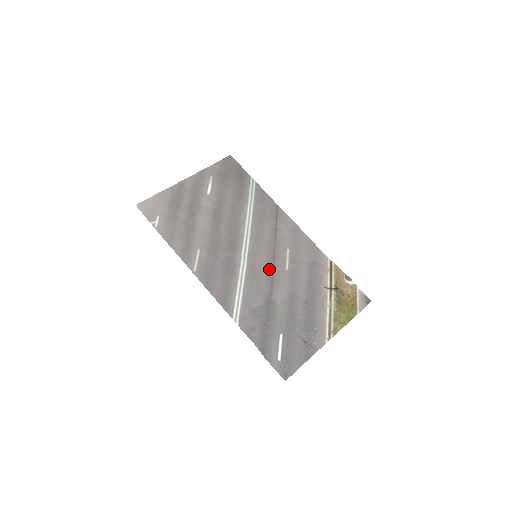
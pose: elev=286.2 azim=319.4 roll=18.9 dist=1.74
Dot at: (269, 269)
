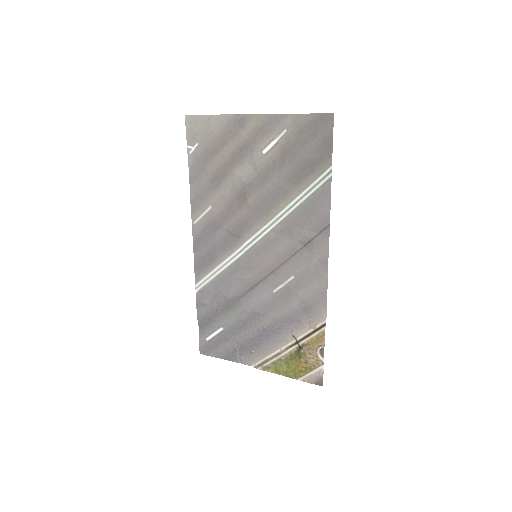
Dot at: (258, 277)
